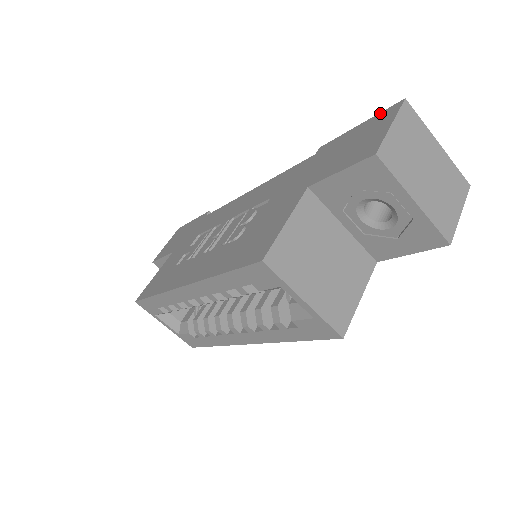
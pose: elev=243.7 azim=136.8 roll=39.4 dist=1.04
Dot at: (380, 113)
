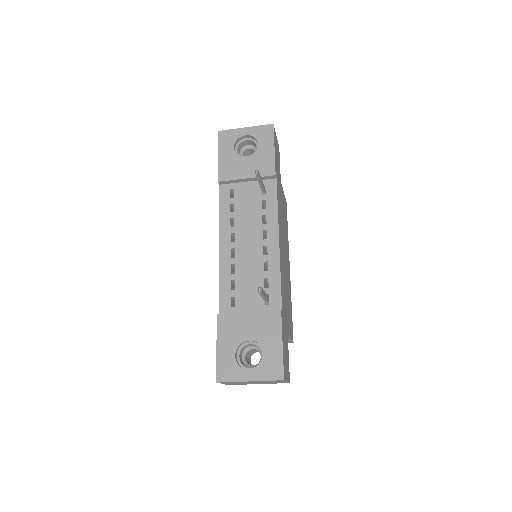
Dot at: (216, 365)
